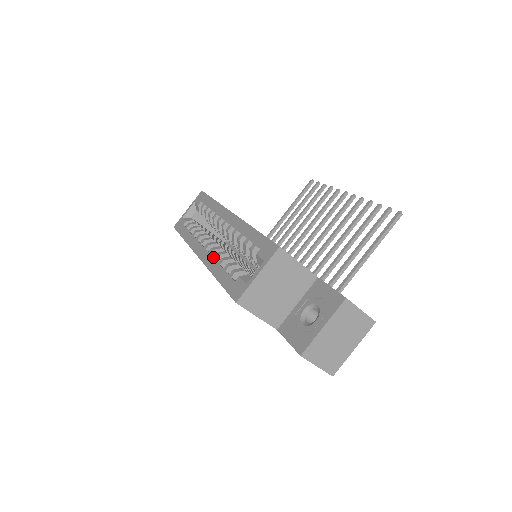
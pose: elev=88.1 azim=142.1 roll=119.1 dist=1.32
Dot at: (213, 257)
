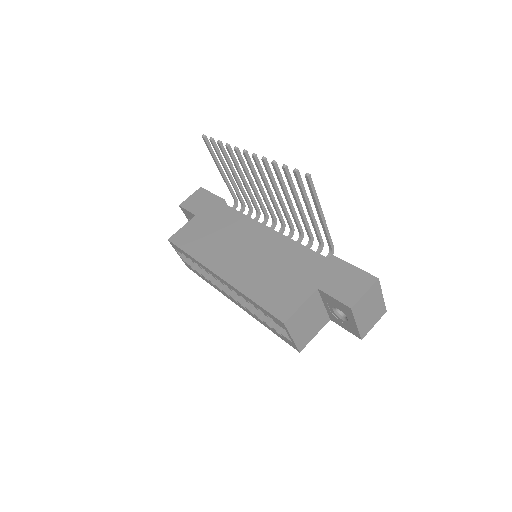
Dot at: (247, 310)
